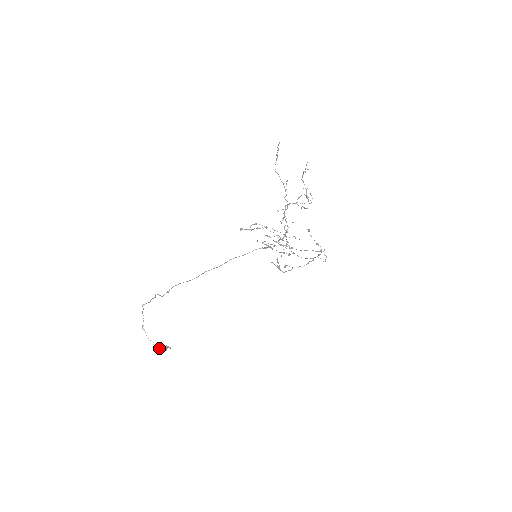
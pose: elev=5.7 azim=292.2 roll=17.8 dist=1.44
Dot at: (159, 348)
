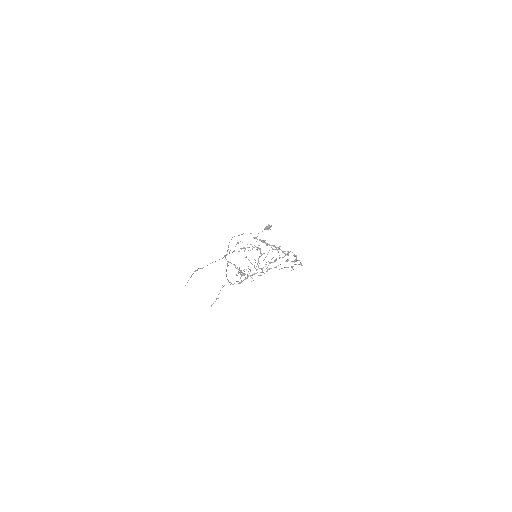
Dot at: (265, 229)
